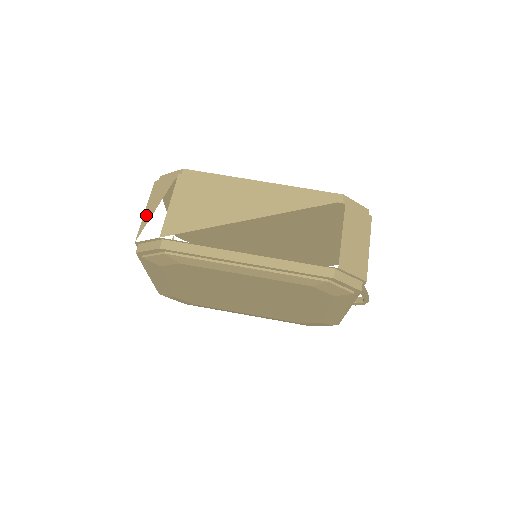
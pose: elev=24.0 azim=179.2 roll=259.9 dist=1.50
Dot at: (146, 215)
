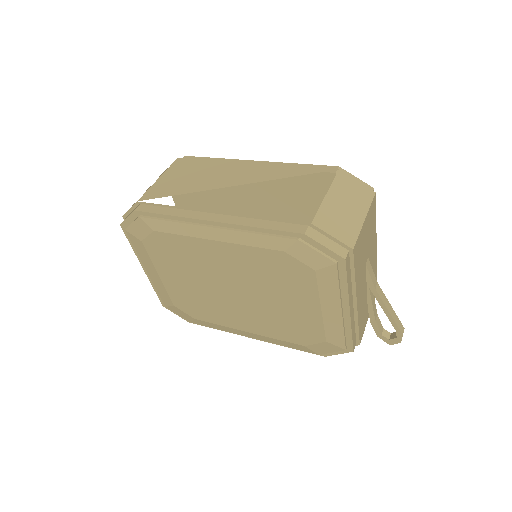
Dot at: occluded
